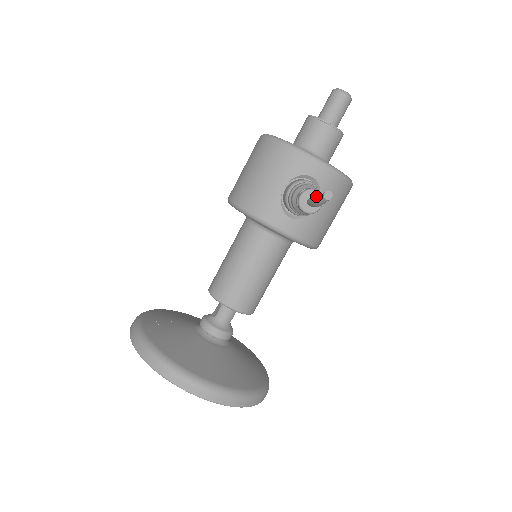
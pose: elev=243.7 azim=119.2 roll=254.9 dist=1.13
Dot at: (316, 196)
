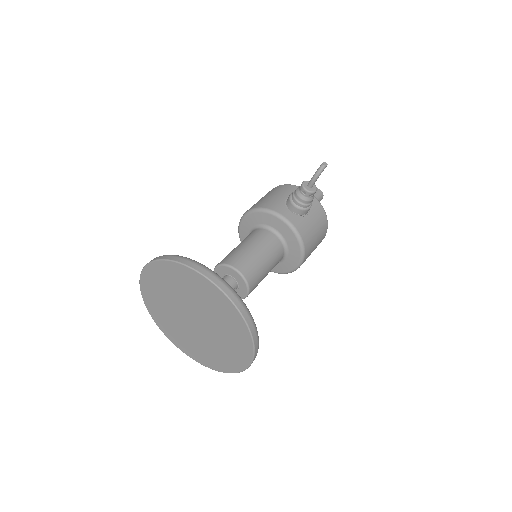
Dot at: (313, 185)
